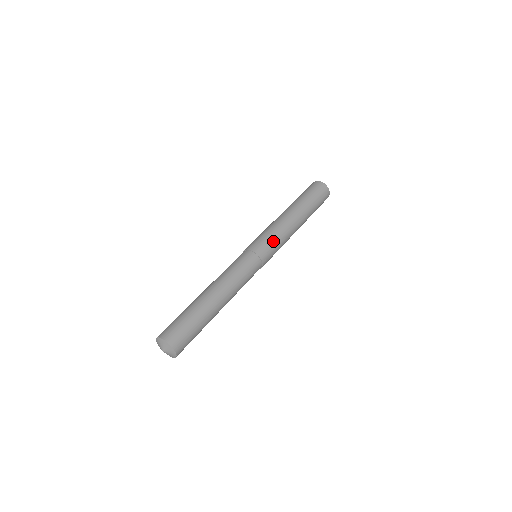
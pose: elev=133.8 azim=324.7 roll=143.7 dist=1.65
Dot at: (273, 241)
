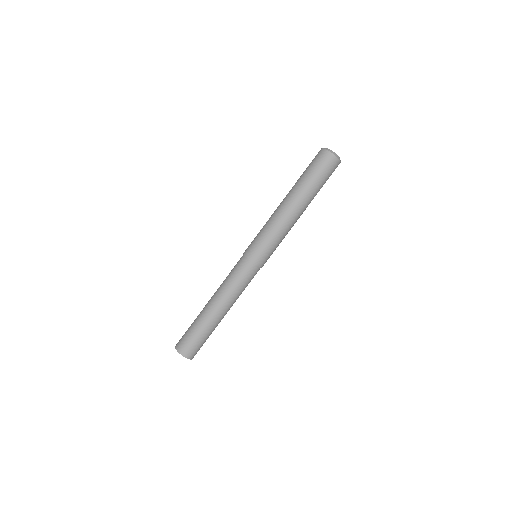
Dot at: (267, 242)
